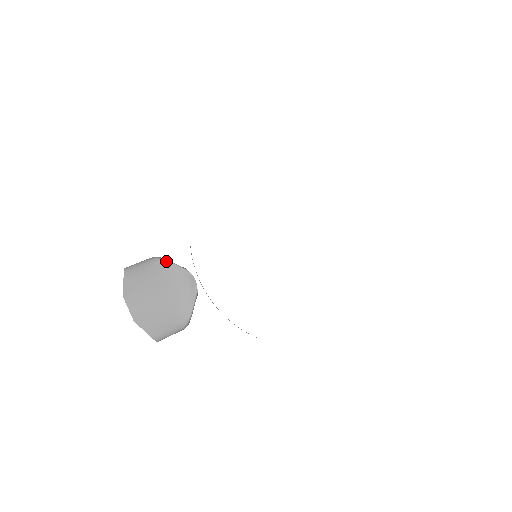
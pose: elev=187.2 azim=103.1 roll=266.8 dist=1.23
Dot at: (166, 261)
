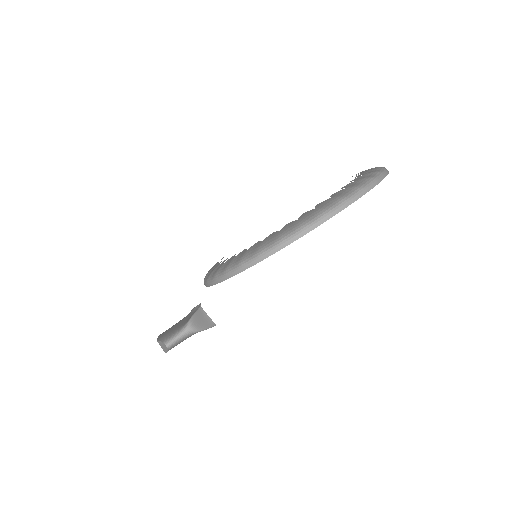
Dot at: occluded
